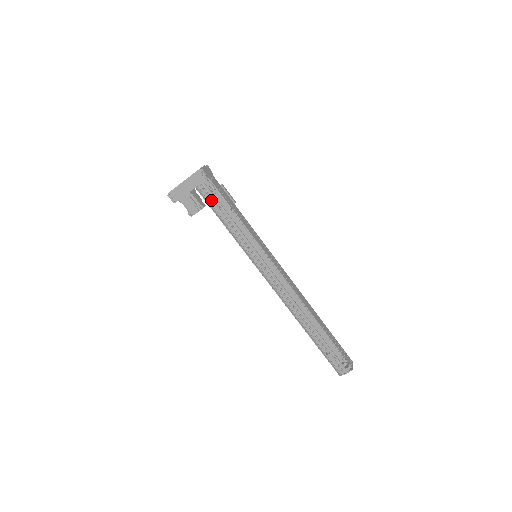
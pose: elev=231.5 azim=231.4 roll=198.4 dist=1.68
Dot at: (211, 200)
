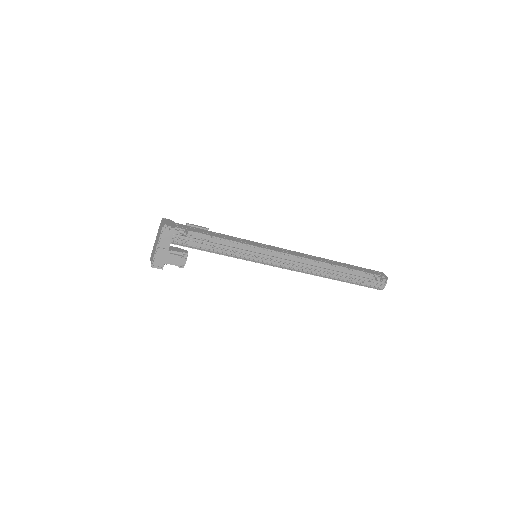
Dot at: (191, 243)
